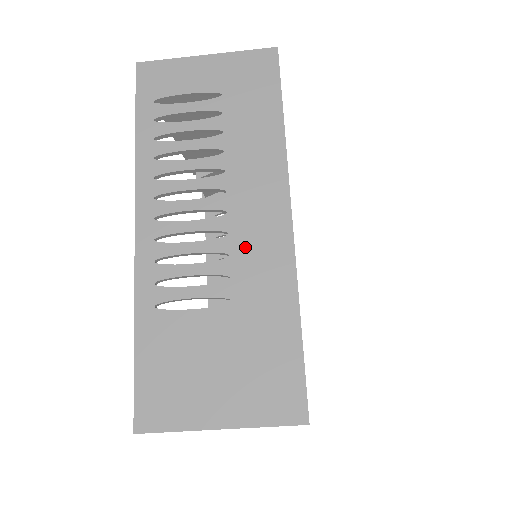
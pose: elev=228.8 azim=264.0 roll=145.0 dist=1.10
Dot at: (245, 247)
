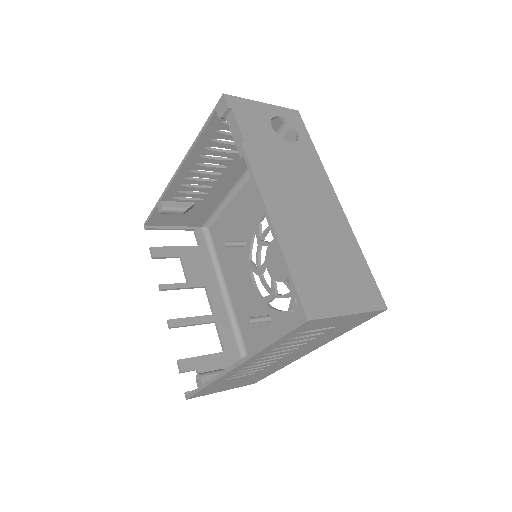
Dot at: occluded
